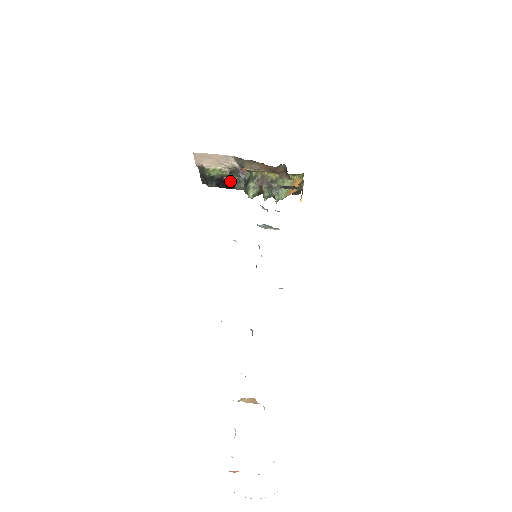
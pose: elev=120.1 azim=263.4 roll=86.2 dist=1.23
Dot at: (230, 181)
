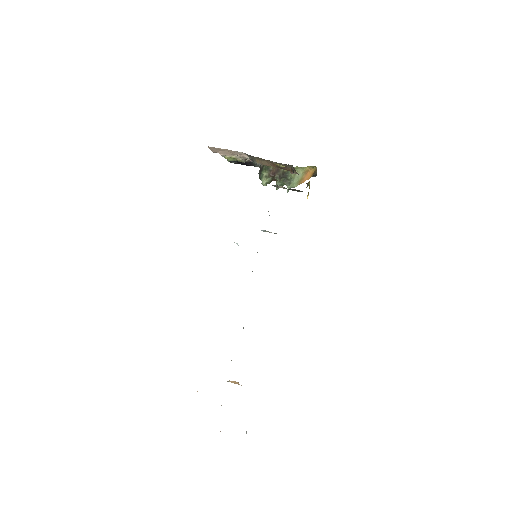
Dot at: (249, 161)
